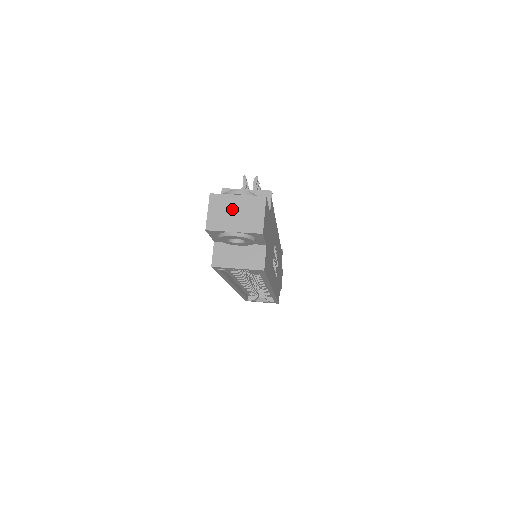
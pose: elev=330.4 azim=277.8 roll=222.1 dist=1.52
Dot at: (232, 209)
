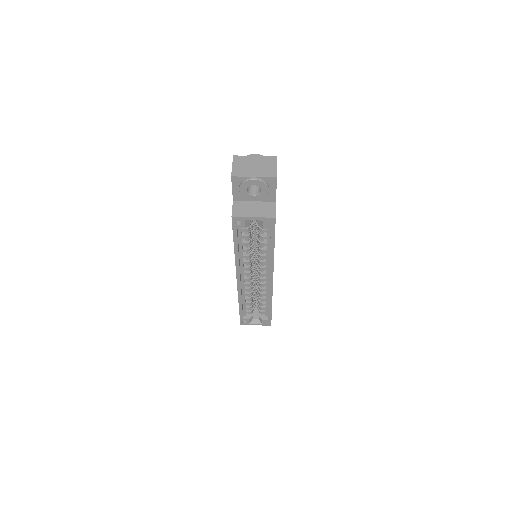
Dot at: (251, 164)
